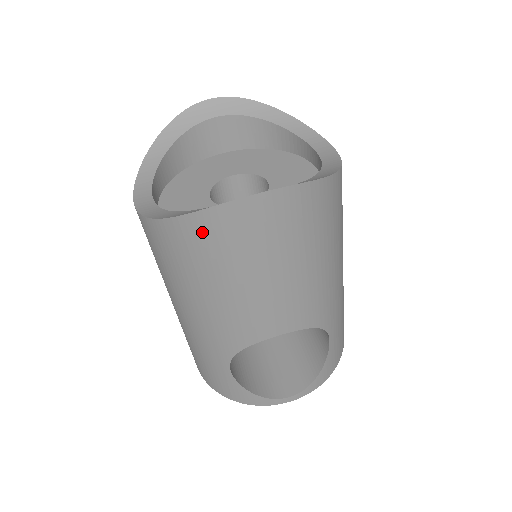
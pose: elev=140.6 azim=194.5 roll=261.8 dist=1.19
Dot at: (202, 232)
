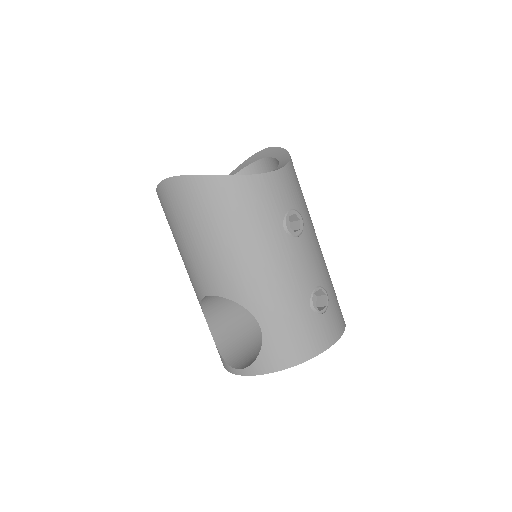
Dot at: (162, 205)
